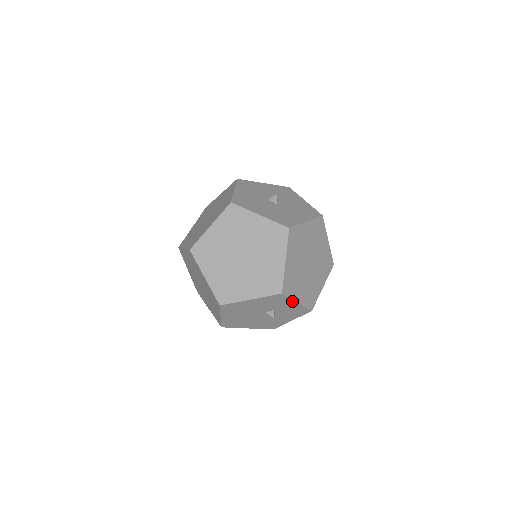
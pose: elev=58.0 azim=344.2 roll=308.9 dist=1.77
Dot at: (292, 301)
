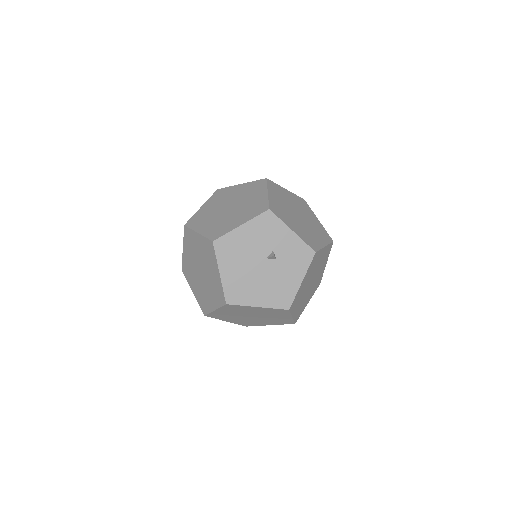
Dot at: (286, 228)
